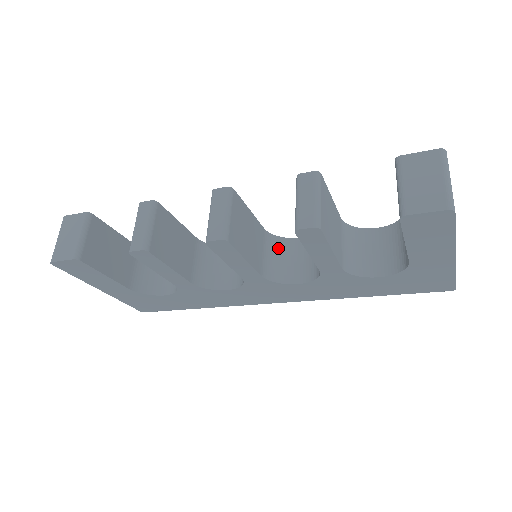
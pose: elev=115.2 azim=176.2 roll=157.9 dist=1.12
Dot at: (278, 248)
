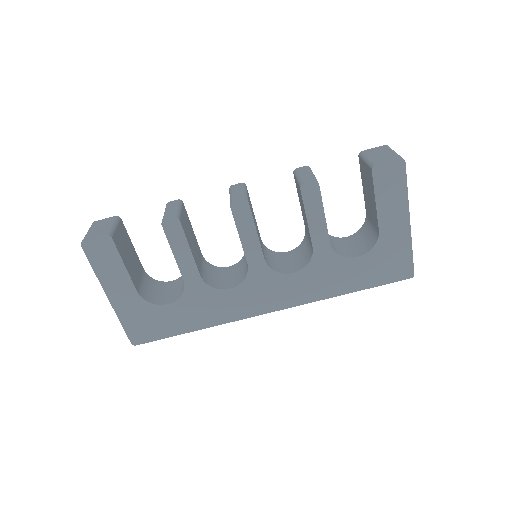
Dot at: (272, 255)
